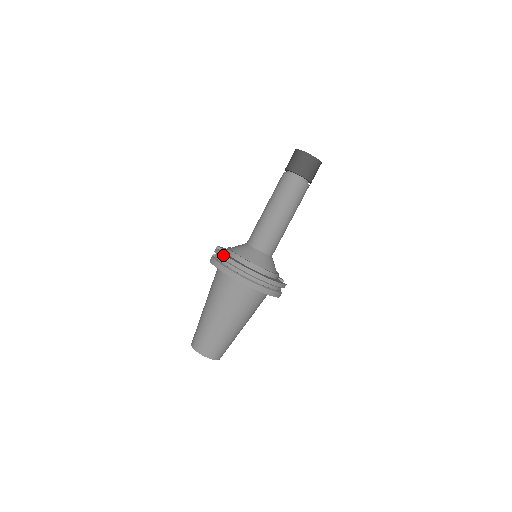
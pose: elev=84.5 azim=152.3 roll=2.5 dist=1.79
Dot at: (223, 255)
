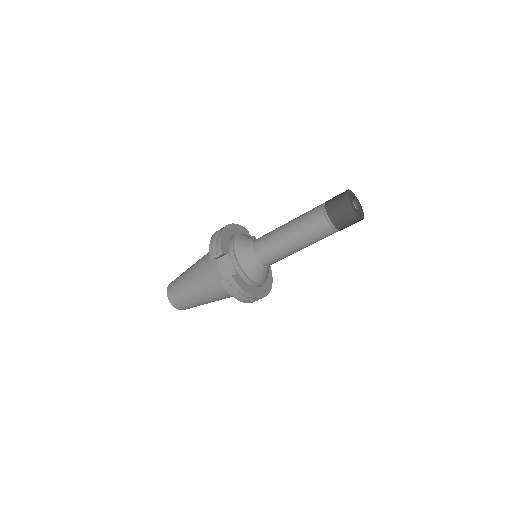
Dot at: (243, 291)
